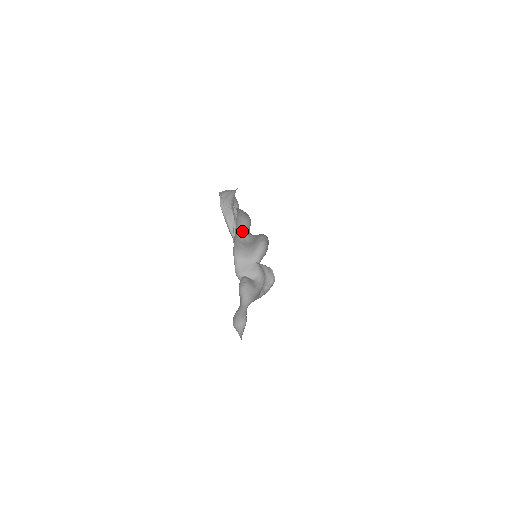
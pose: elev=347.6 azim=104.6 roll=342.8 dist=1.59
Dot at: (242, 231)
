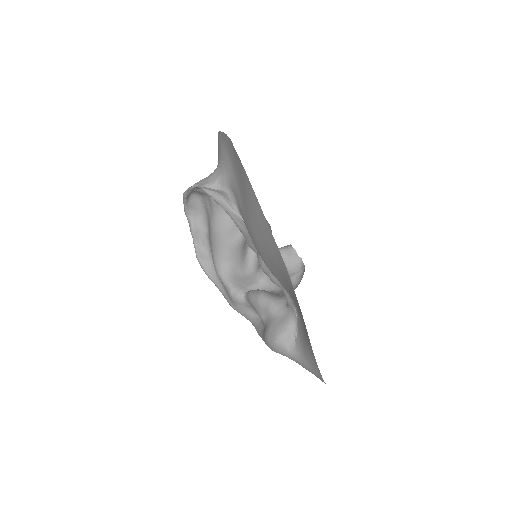
Dot at: (228, 230)
